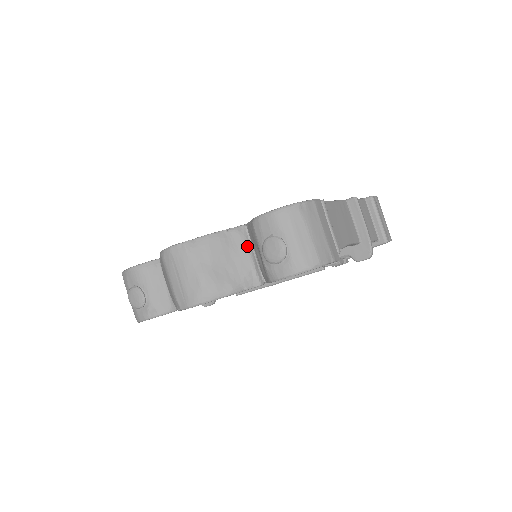
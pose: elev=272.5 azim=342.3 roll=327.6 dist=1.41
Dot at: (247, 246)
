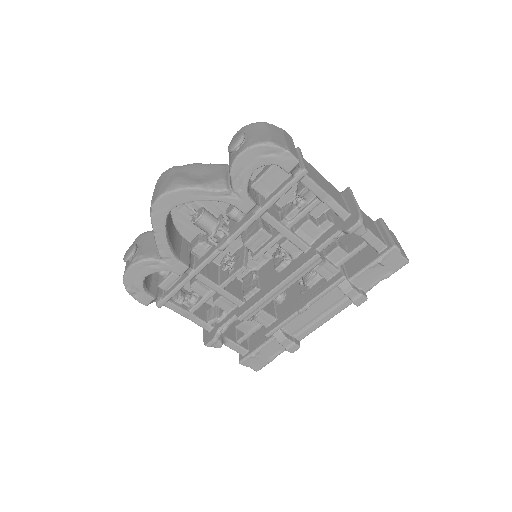
Dot at: (224, 170)
